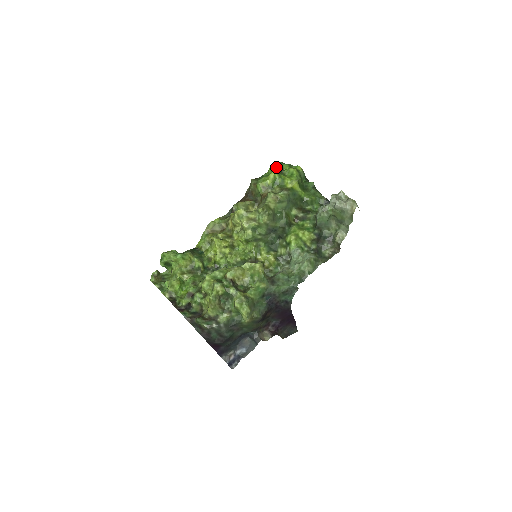
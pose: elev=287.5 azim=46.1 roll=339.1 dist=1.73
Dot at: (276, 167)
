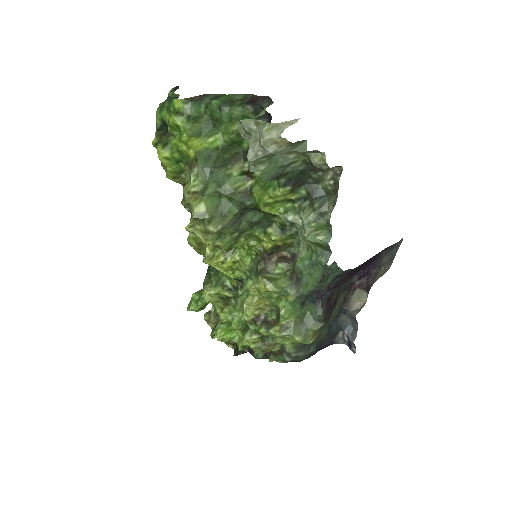
Dot at: (159, 128)
